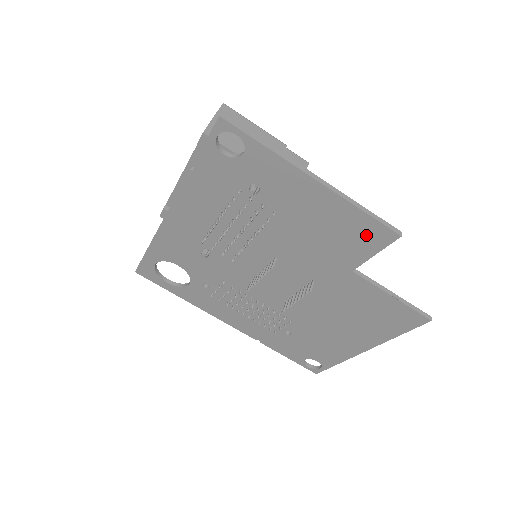
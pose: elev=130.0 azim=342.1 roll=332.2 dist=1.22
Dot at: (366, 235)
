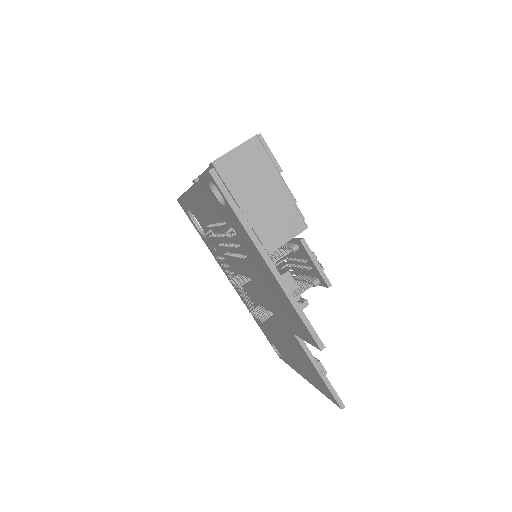
Dot at: (300, 326)
